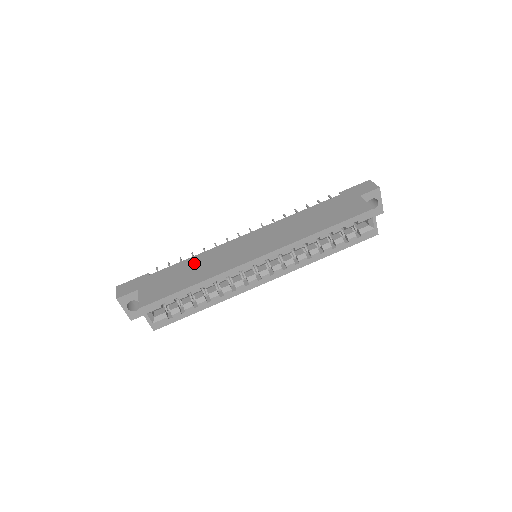
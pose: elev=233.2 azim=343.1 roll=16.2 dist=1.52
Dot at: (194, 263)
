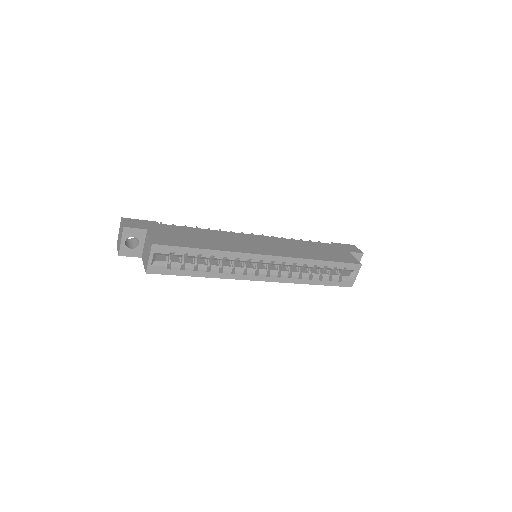
Dot at: (206, 234)
